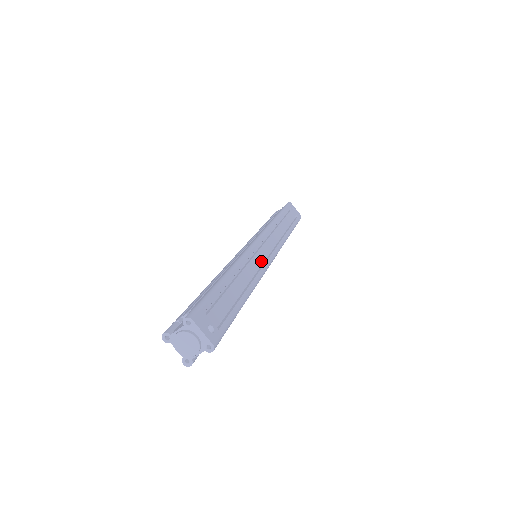
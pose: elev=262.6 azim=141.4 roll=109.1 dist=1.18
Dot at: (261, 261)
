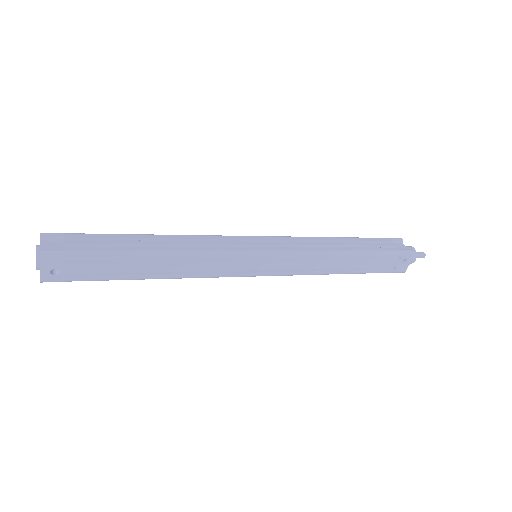
Dot at: (228, 269)
